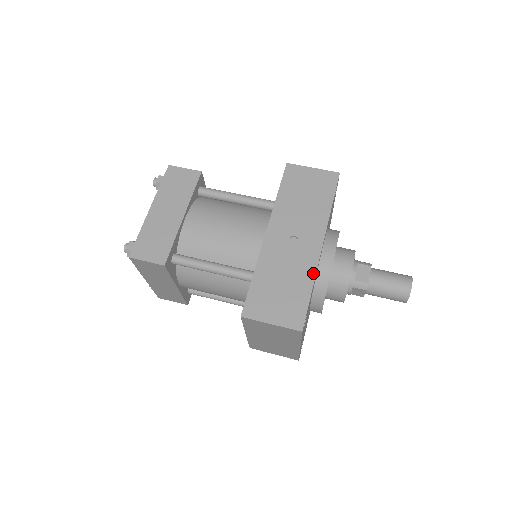
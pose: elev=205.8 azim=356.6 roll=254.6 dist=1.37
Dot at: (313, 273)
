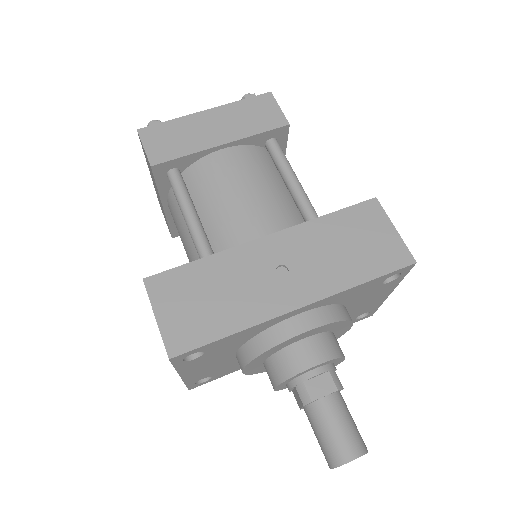
Dot at: (255, 321)
